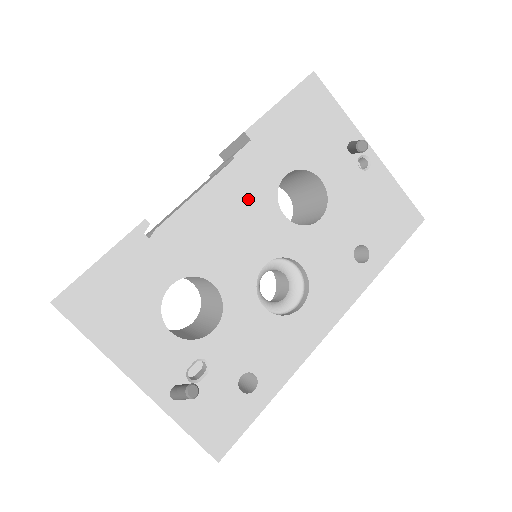
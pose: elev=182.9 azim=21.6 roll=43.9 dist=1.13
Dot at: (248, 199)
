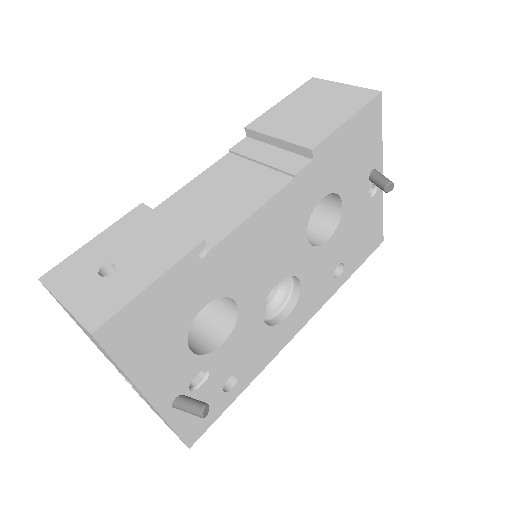
Dot at: (289, 220)
